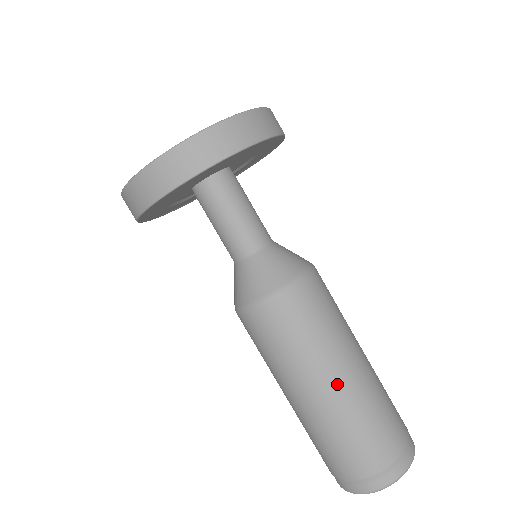
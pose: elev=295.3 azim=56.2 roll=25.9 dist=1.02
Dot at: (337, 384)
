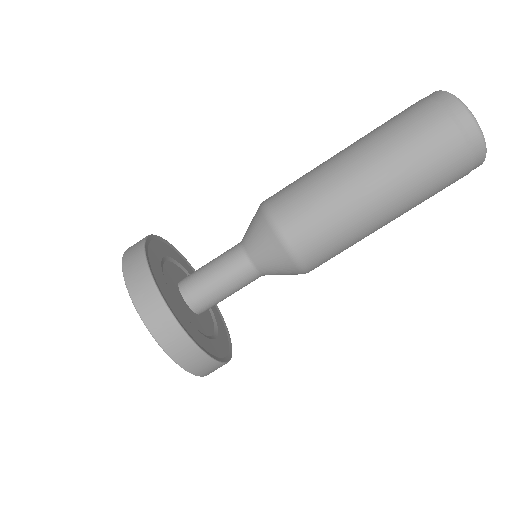
Dot at: (344, 151)
